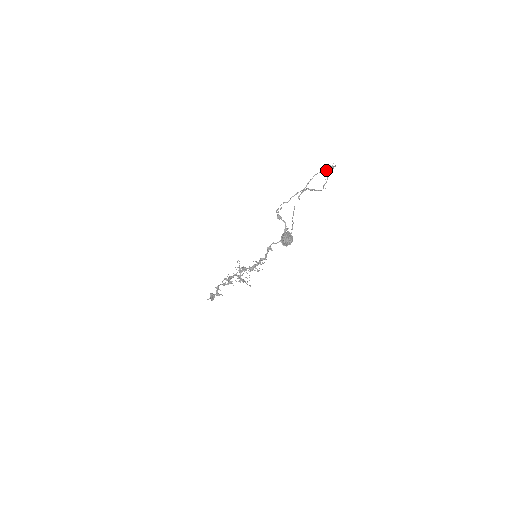
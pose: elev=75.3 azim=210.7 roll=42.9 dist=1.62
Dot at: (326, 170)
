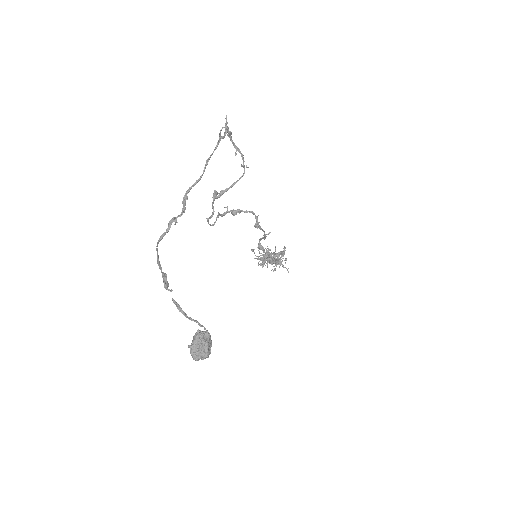
Dot at: (170, 223)
